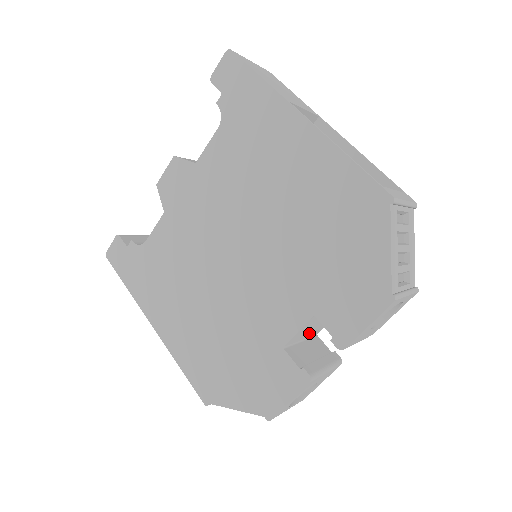
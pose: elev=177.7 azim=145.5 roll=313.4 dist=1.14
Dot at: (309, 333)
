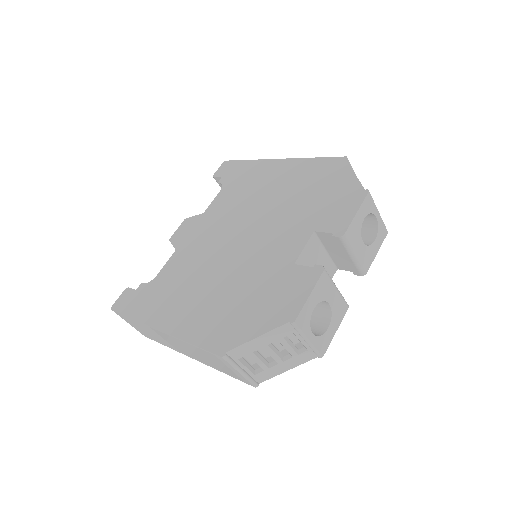
Dot at: occluded
